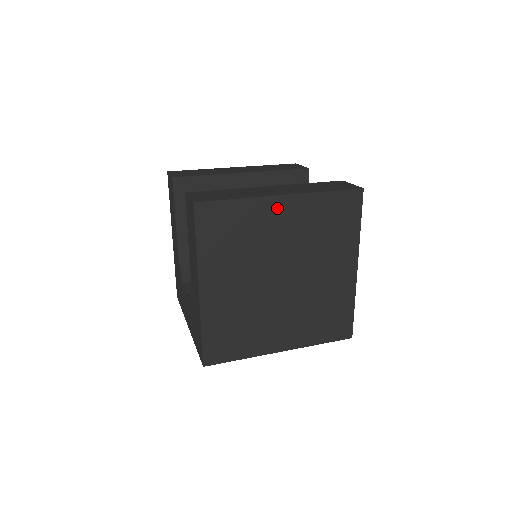
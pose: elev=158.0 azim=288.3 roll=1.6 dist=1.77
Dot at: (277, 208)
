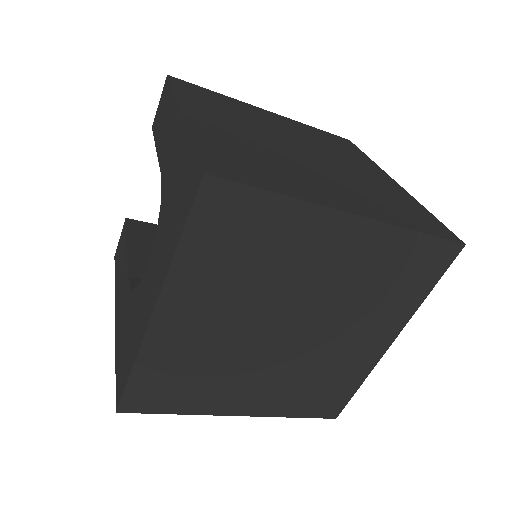
Dot at: (264, 113)
